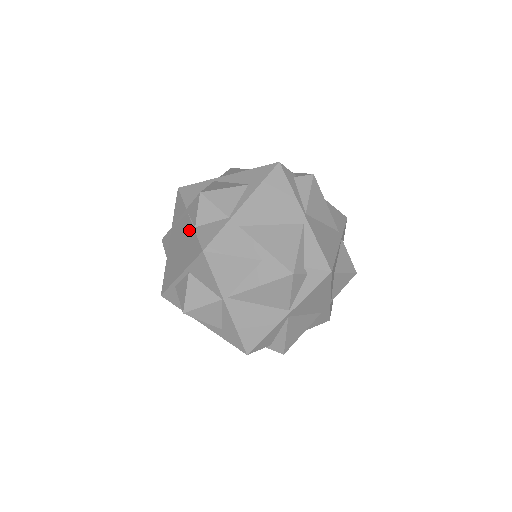
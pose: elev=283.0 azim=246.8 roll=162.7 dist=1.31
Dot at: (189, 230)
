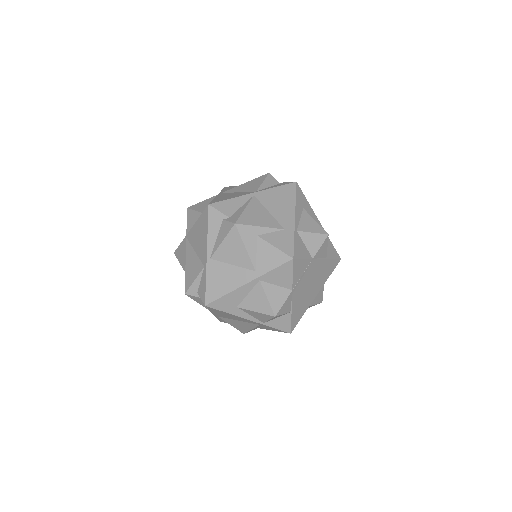
Dot at: occluded
